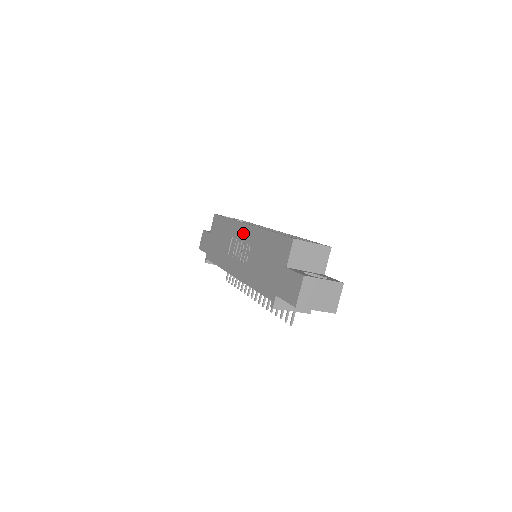
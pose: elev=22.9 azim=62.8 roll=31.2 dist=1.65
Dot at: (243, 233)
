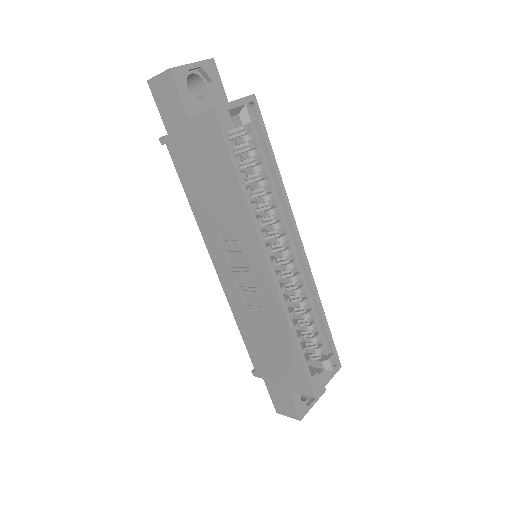
Dot at: (258, 270)
